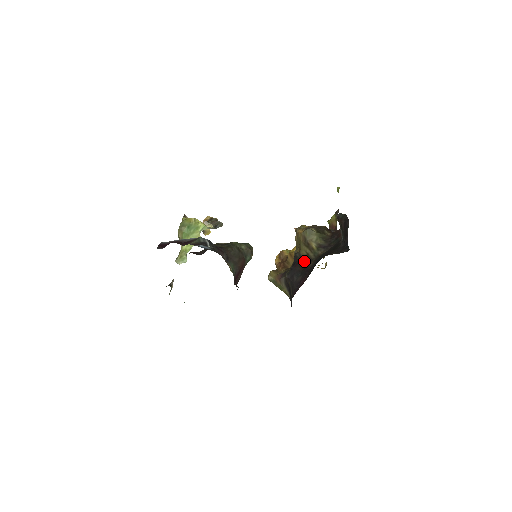
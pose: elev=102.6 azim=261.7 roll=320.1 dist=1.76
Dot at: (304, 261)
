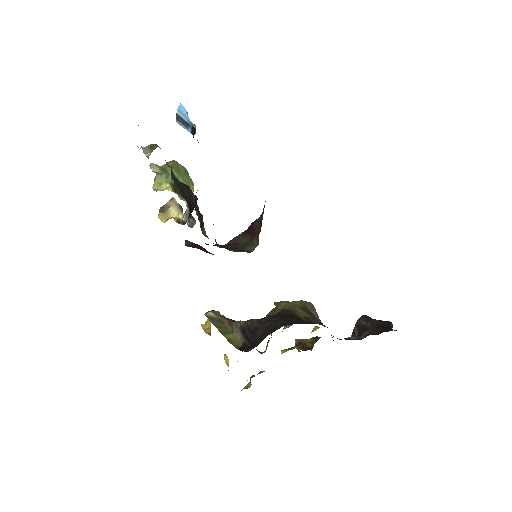
Dot at: (301, 318)
